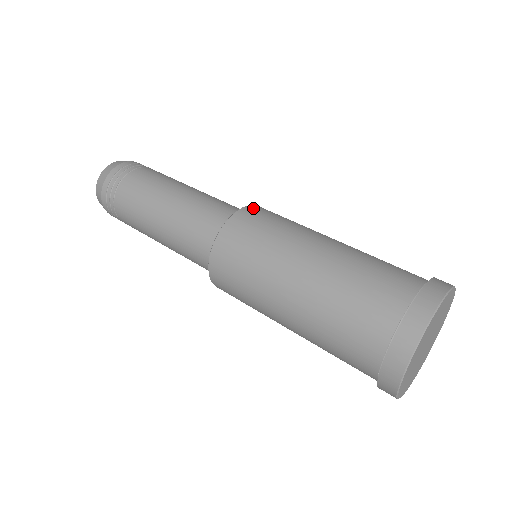
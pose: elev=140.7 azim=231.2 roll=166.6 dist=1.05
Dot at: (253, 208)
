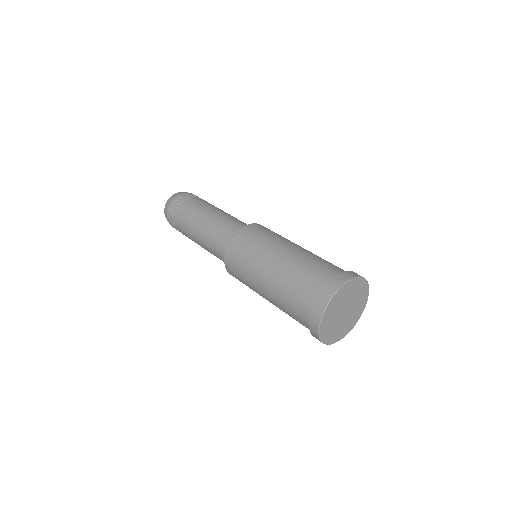
Dot at: (251, 226)
